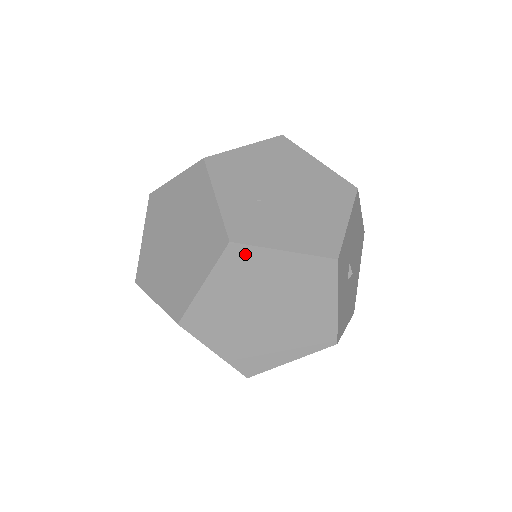
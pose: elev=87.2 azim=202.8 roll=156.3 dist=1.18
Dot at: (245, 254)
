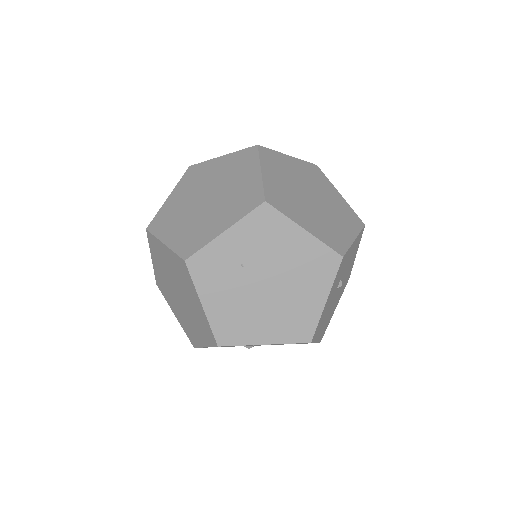
Dot at: (187, 274)
